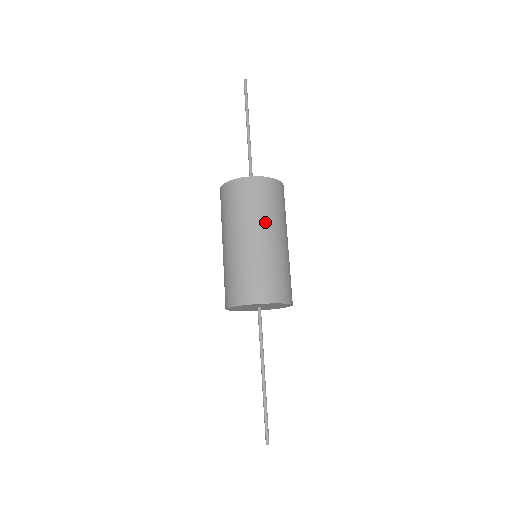
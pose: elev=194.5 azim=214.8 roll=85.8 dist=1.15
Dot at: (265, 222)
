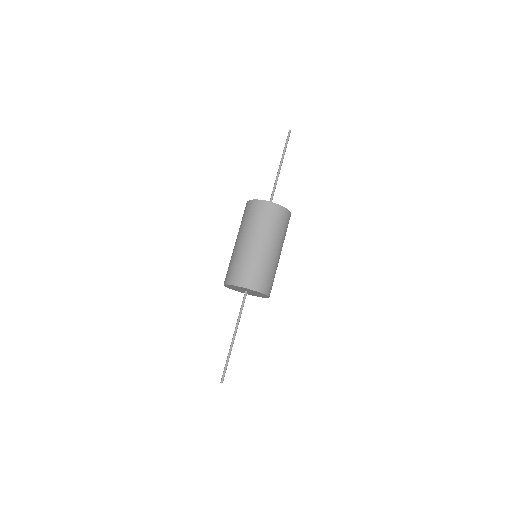
Dot at: (279, 240)
